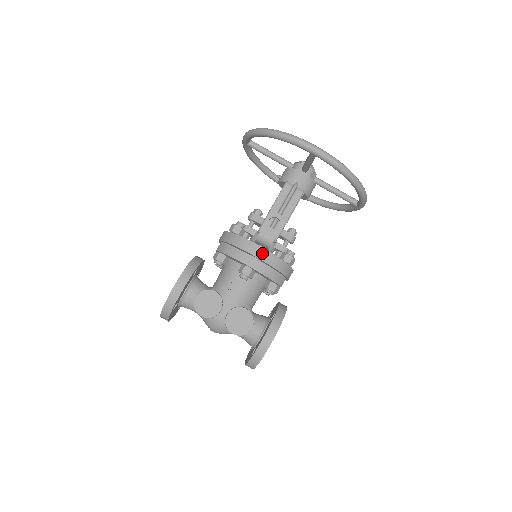
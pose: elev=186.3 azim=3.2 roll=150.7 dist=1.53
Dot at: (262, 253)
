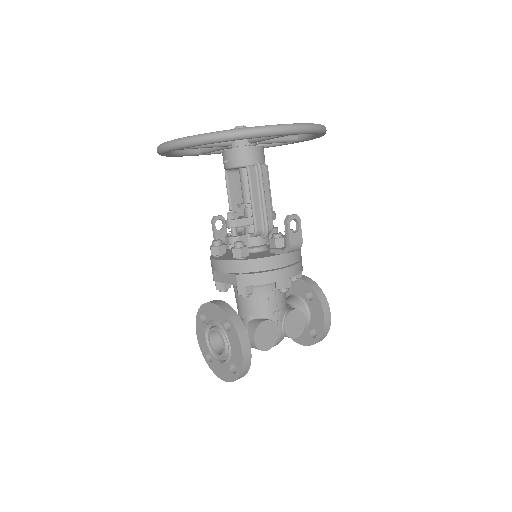
Dot at: (289, 258)
